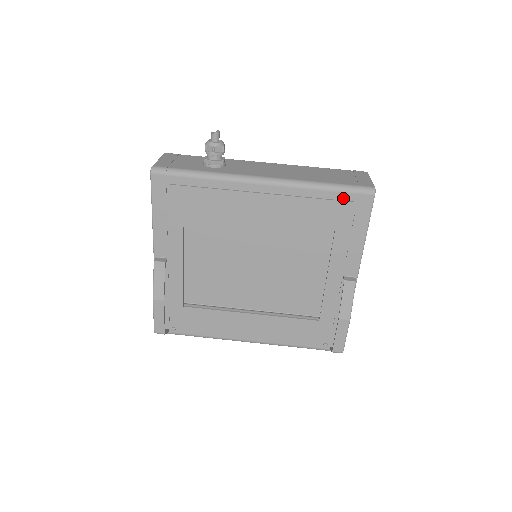
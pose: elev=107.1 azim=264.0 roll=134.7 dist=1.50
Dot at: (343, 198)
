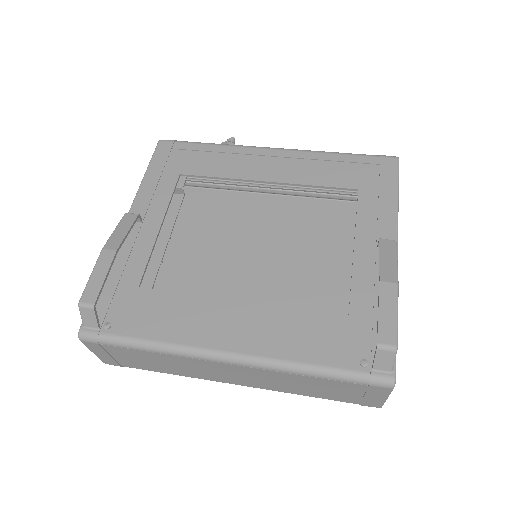
Dot at: (363, 161)
